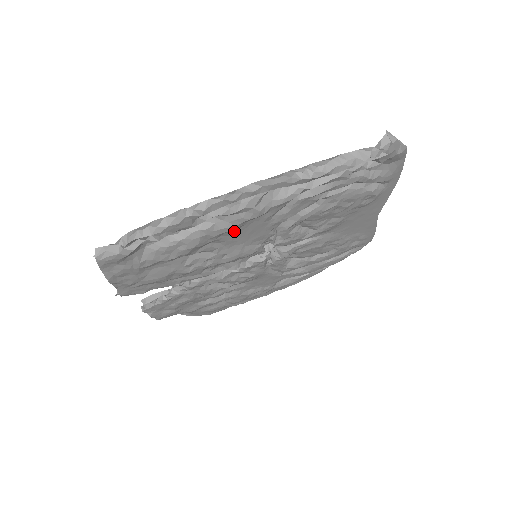
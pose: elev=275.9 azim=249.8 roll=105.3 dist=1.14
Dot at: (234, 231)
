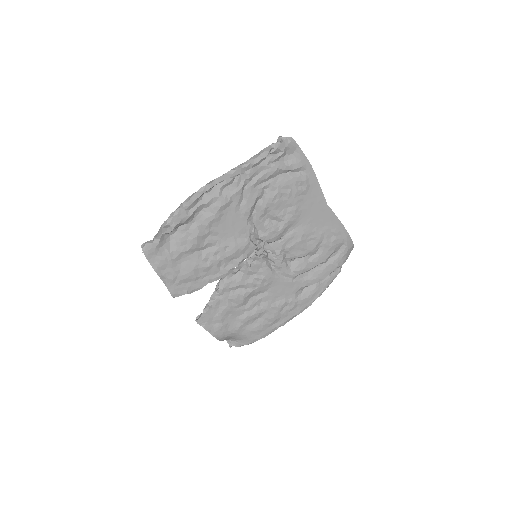
Dot at: (219, 222)
